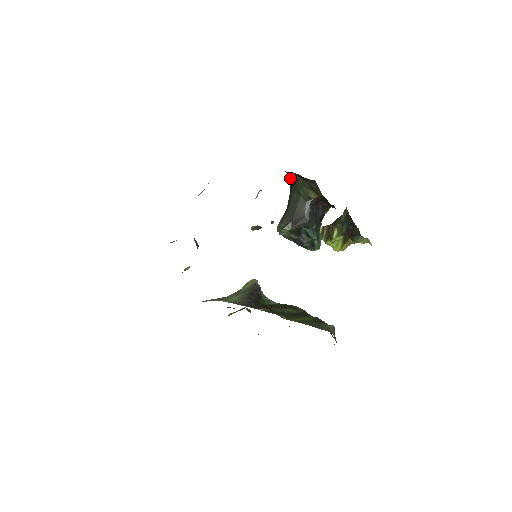
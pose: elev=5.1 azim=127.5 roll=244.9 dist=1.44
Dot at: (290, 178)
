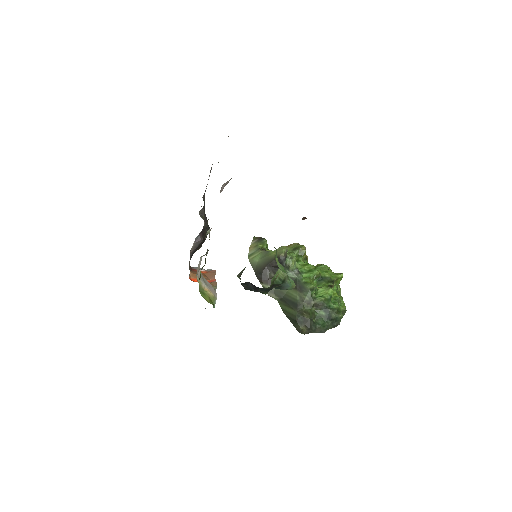
Dot at: occluded
